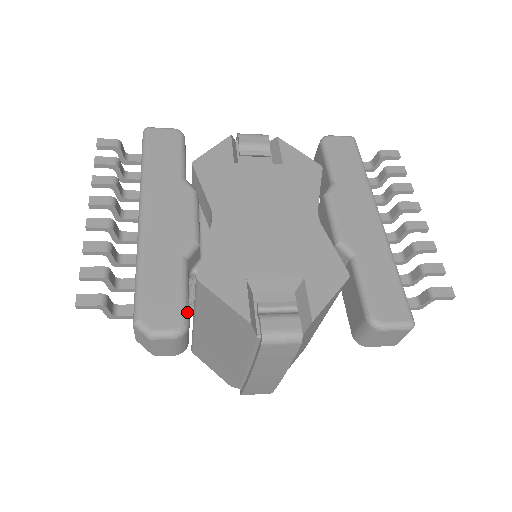
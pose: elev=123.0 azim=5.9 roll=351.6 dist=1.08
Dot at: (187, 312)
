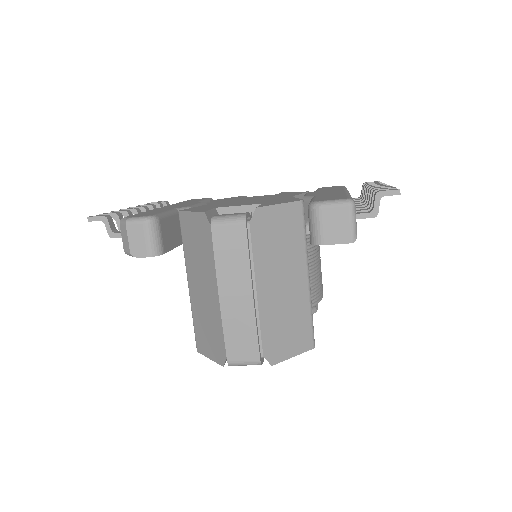
Dot at: (160, 215)
